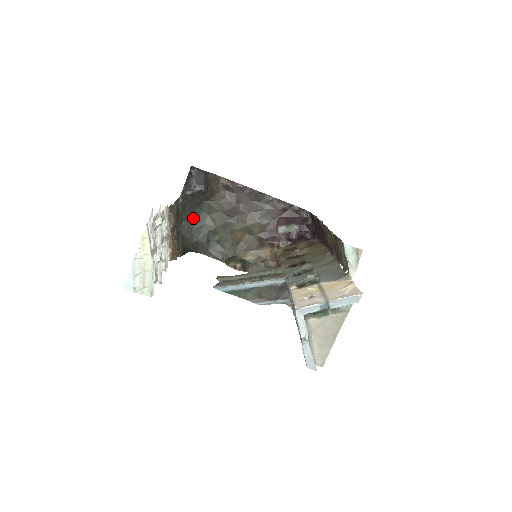
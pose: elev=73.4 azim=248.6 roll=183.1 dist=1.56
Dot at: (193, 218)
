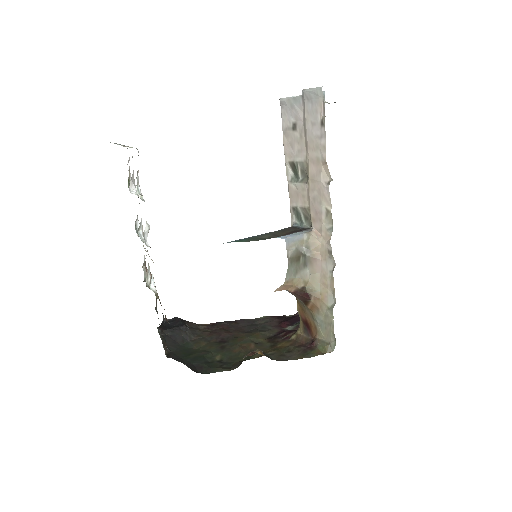
Dot at: (179, 352)
